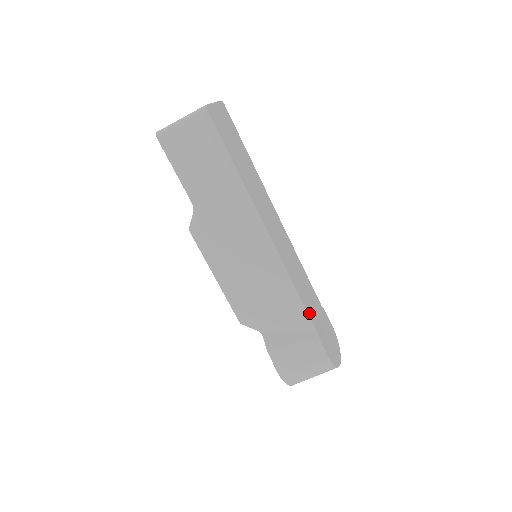
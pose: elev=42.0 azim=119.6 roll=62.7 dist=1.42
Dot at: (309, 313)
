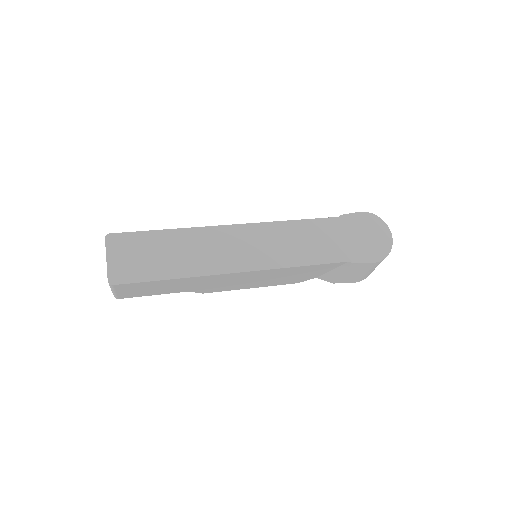
Dot at: (330, 260)
